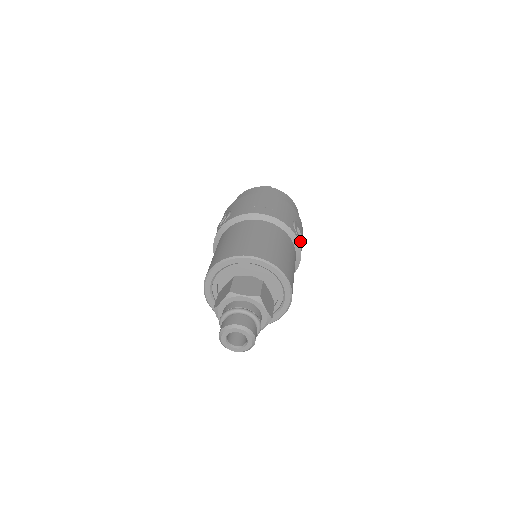
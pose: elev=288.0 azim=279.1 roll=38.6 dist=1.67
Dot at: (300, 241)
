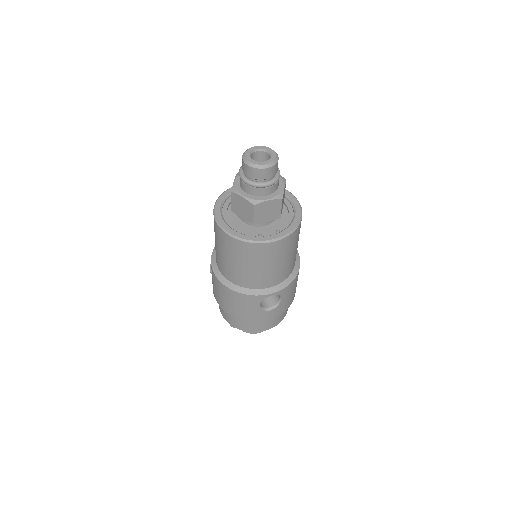
Dot at: occluded
